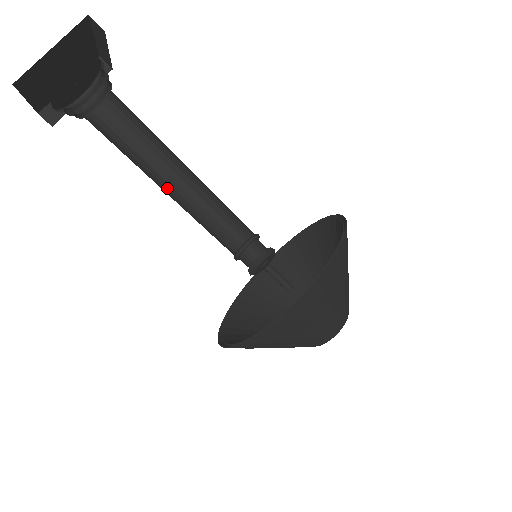
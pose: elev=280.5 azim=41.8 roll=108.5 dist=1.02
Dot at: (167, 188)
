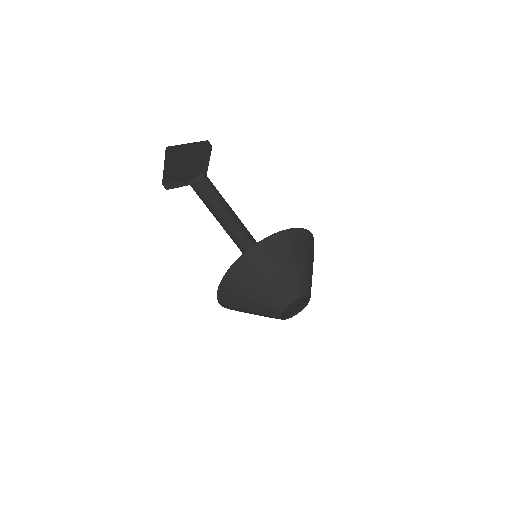
Dot at: occluded
